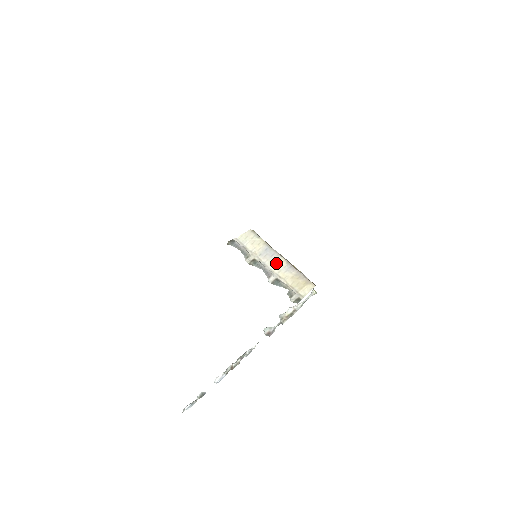
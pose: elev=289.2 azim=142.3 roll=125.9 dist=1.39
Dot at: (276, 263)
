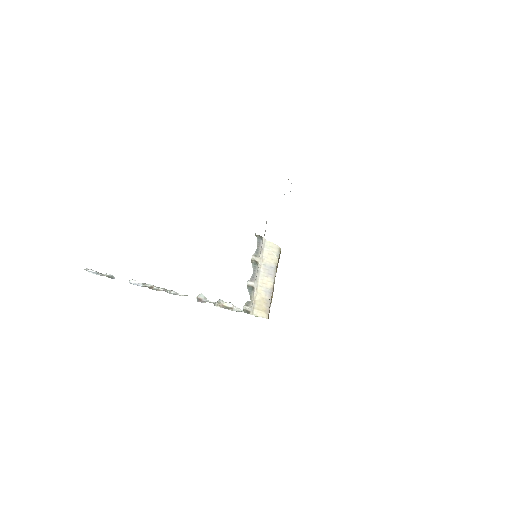
Dot at: (266, 280)
